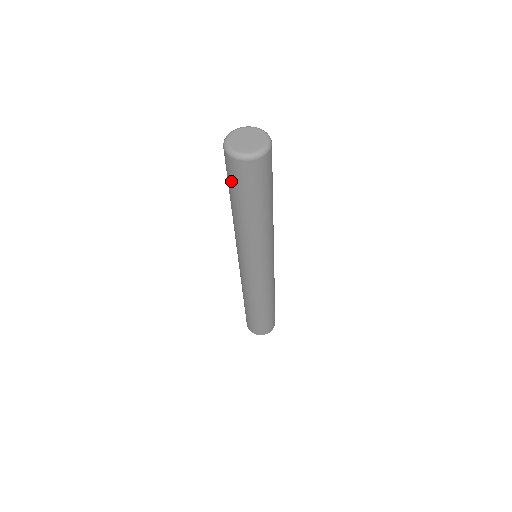
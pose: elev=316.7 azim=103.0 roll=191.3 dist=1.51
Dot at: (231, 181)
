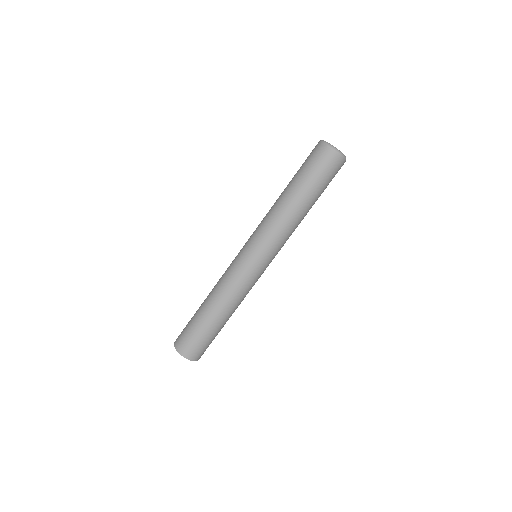
Dot at: (304, 162)
